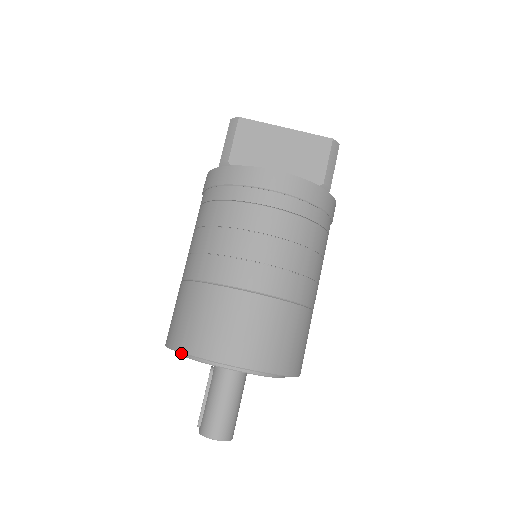
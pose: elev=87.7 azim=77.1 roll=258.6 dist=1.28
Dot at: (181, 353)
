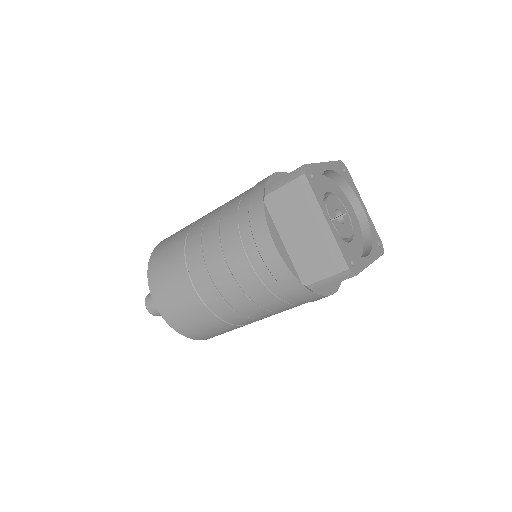
Dot at: occluded
